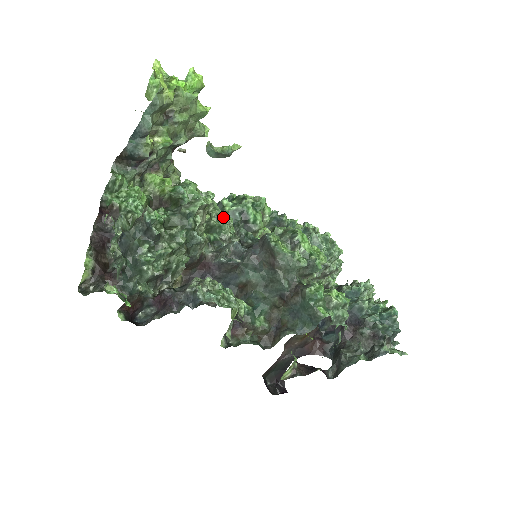
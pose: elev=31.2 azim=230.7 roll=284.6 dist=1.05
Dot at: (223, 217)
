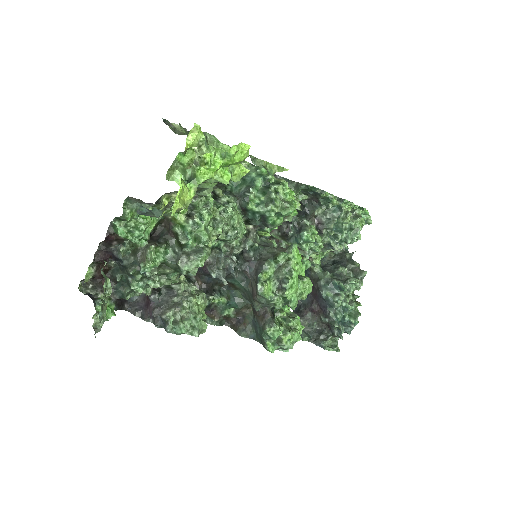
Dot at: (233, 234)
